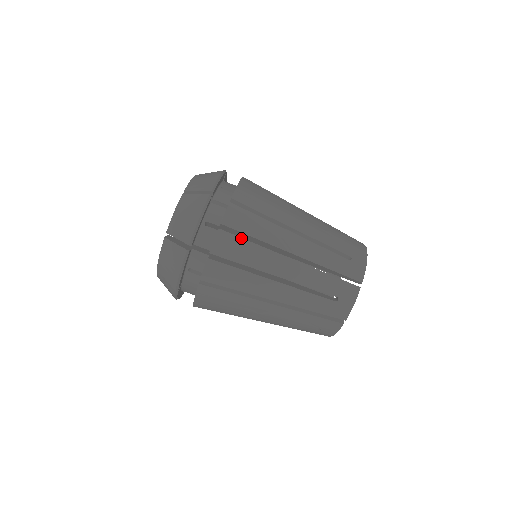
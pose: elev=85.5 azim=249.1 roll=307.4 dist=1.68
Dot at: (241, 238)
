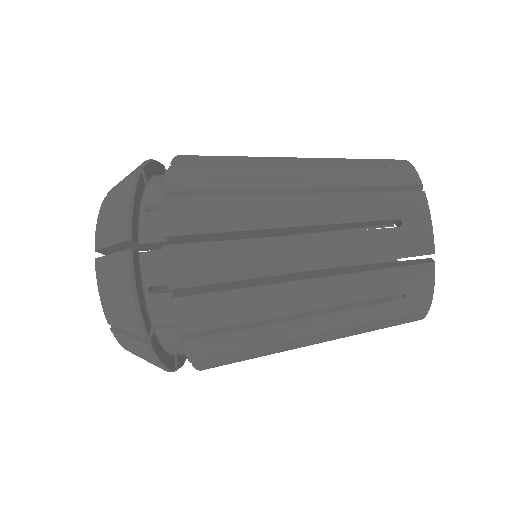
Dot at: (228, 358)
